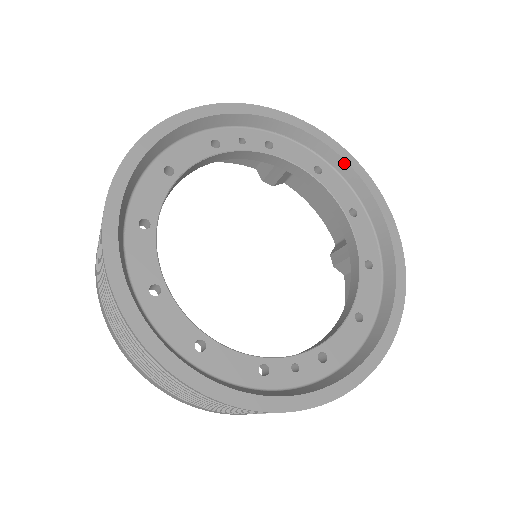
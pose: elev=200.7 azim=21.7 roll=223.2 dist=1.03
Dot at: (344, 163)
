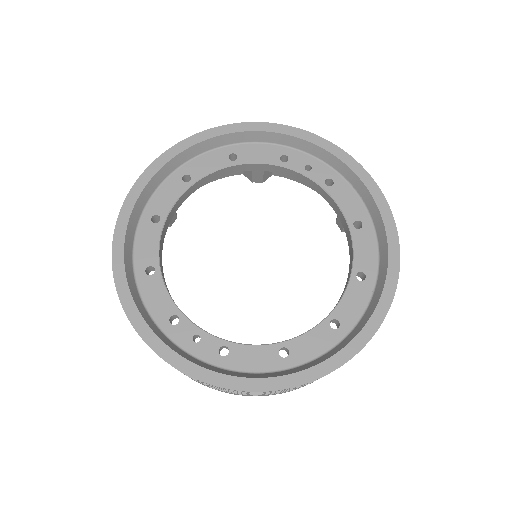
Dot at: (384, 231)
